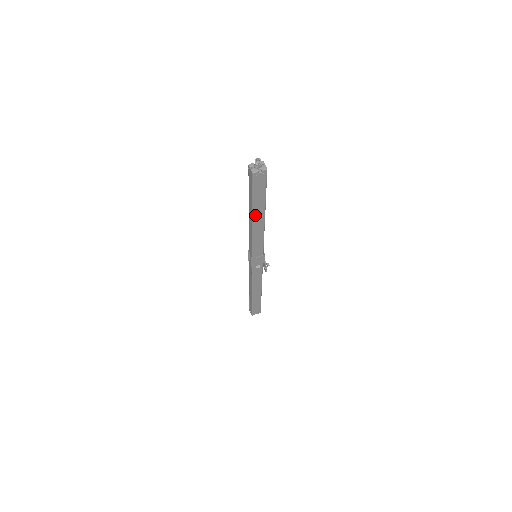
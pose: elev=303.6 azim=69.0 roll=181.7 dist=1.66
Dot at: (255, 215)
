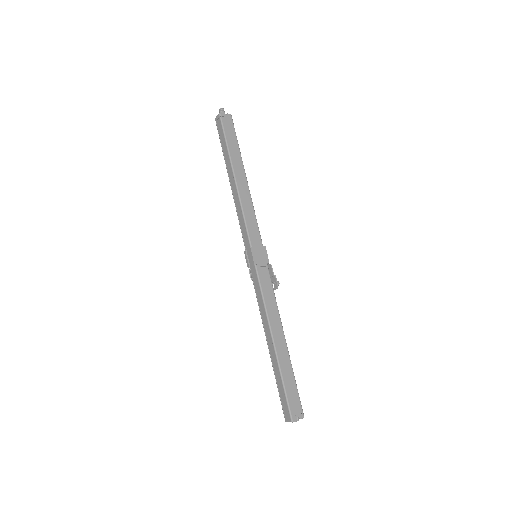
Dot at: (235, 170)
